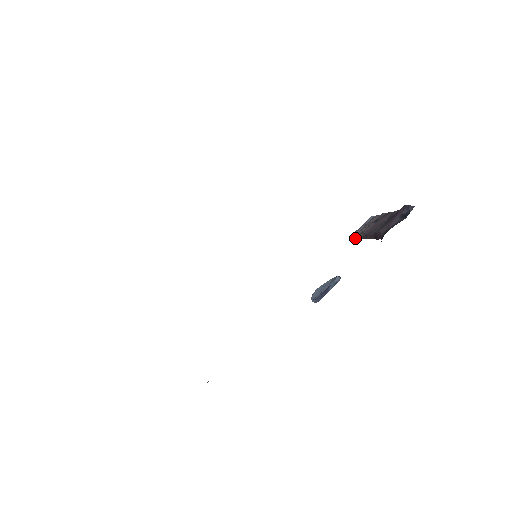
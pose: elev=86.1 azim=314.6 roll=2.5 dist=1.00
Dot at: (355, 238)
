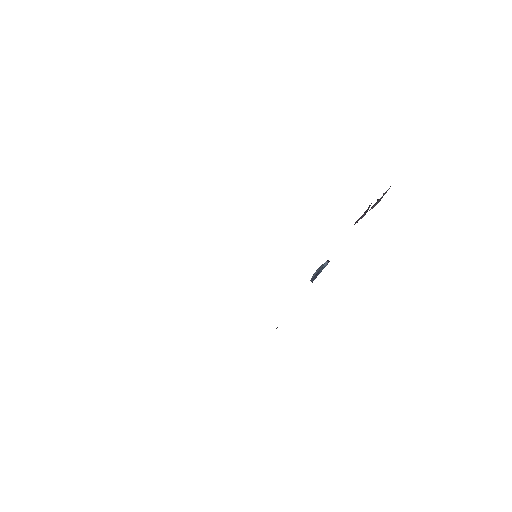
Dot at: occluded
